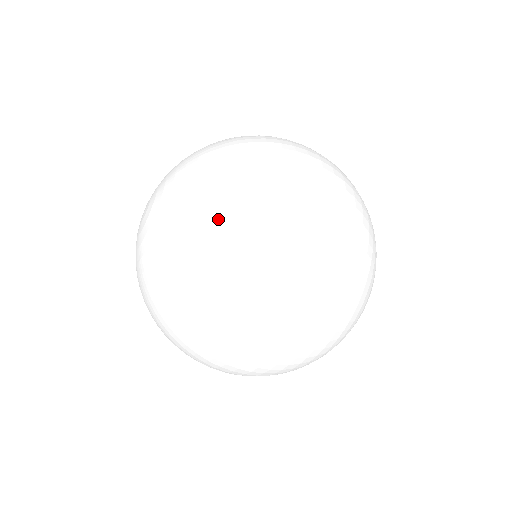
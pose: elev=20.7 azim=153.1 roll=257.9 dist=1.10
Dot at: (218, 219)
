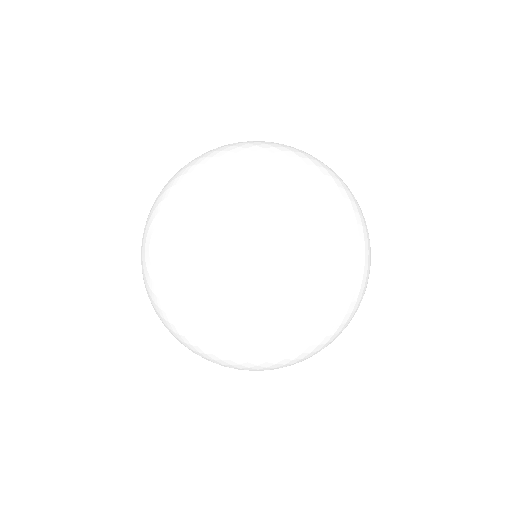
Dot at: (273, 280)
